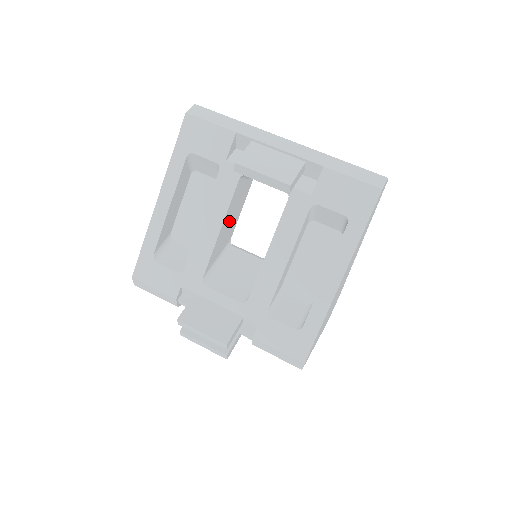
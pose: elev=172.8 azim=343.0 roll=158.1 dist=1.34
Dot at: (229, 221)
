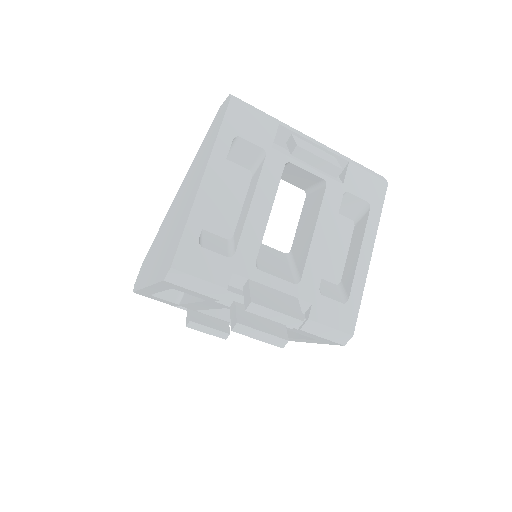
Dot at: occluded
